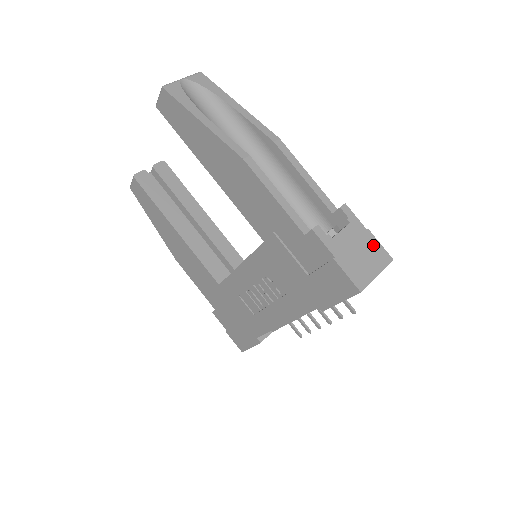
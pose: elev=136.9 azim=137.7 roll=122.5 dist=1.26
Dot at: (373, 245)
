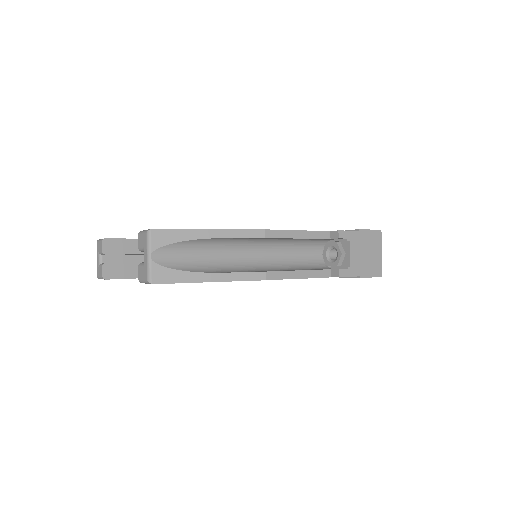
Dot at: (368, 237)
